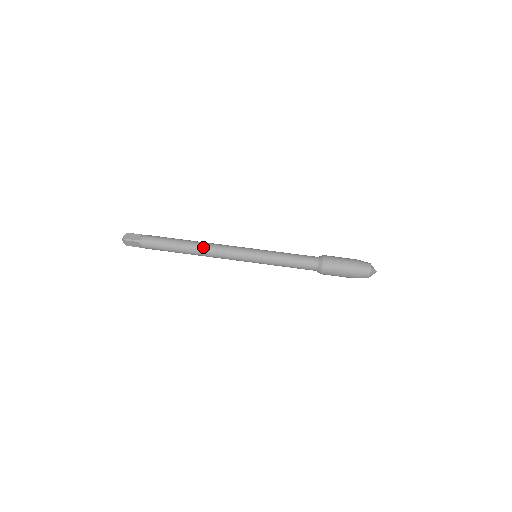
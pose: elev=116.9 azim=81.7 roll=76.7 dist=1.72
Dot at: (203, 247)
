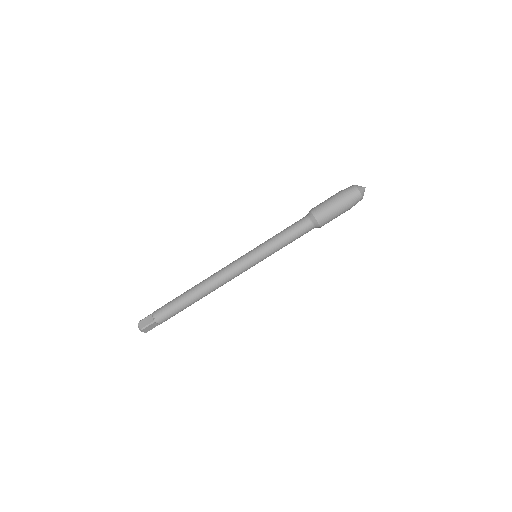
Dot at: occluded
